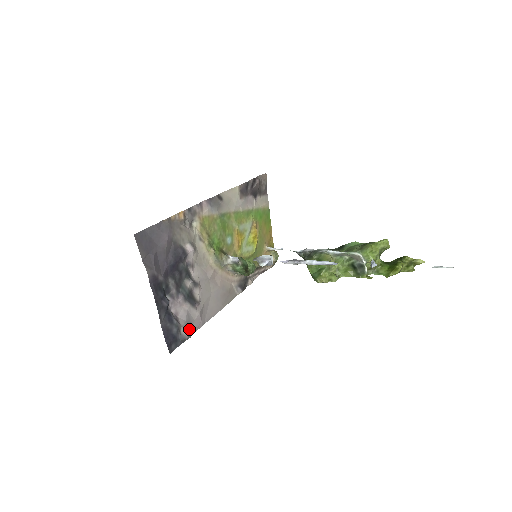
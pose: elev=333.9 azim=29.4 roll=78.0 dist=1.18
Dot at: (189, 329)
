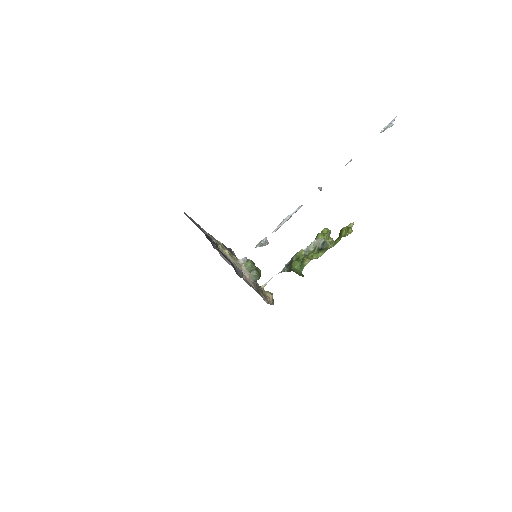
Dot at: occluded
